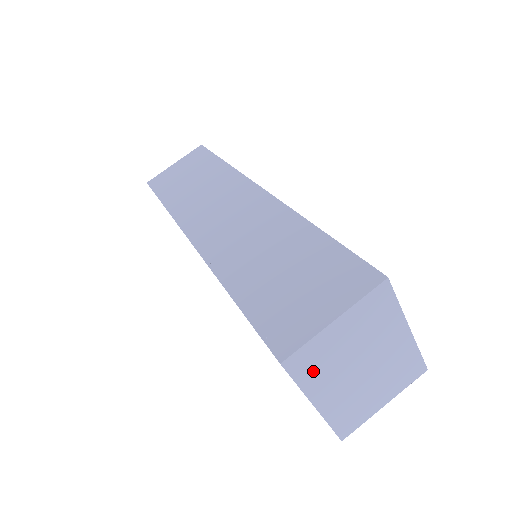
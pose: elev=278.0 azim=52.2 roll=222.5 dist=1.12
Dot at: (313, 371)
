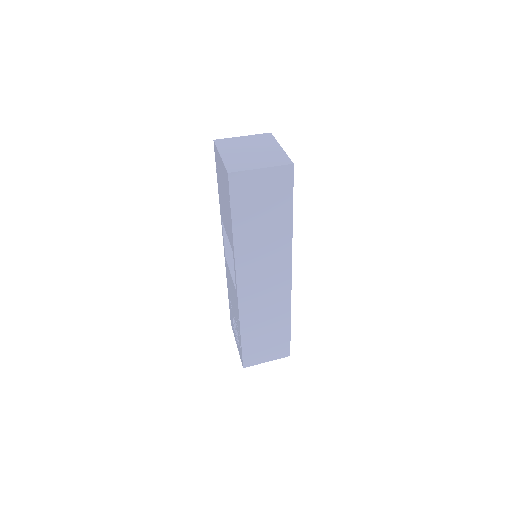
Dot at: (226, 145)
